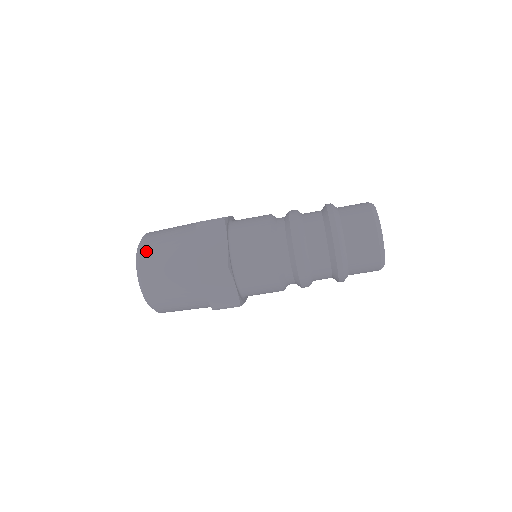
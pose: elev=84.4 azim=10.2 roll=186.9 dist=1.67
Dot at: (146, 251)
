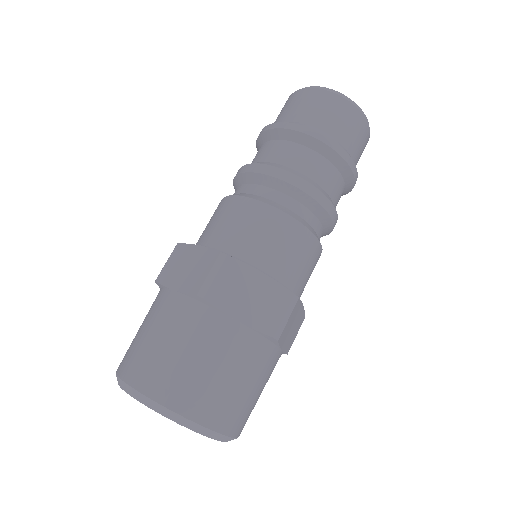
Dot at: (127, 366)
